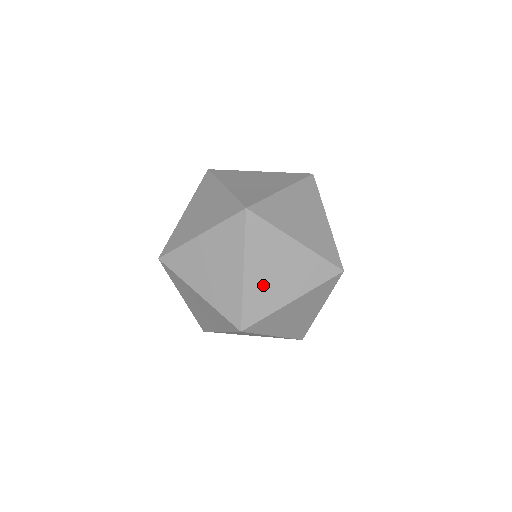
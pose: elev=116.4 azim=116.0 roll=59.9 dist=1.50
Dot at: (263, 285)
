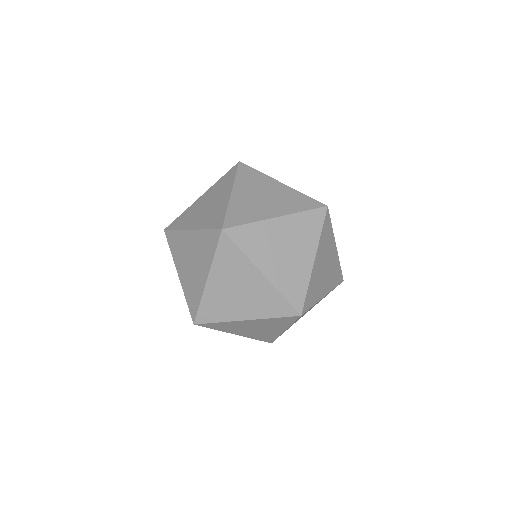
Dot at: (284, 270)
